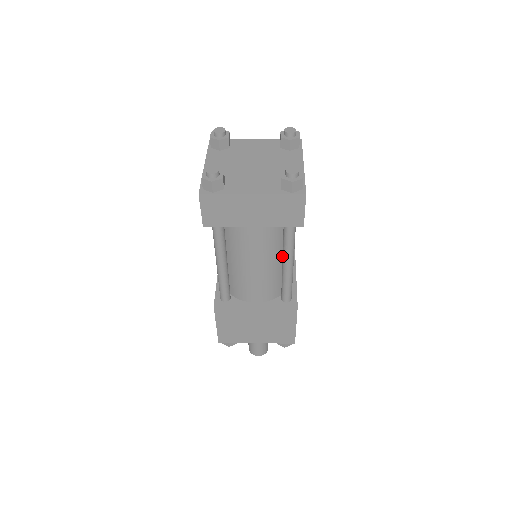
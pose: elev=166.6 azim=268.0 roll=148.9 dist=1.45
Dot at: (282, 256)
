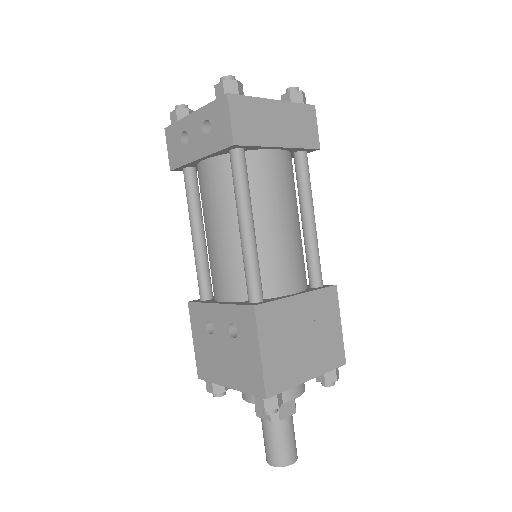
Dot at: (298, 217)
